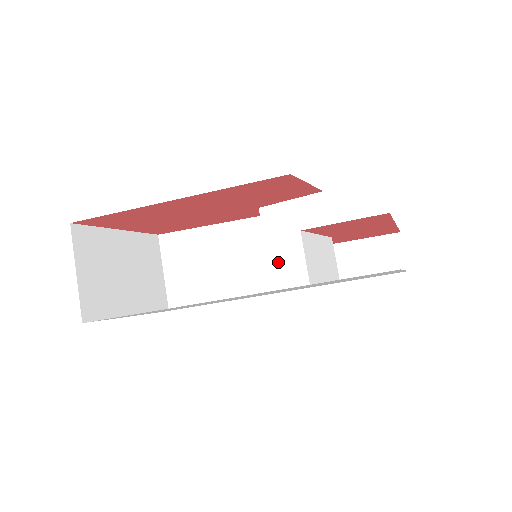
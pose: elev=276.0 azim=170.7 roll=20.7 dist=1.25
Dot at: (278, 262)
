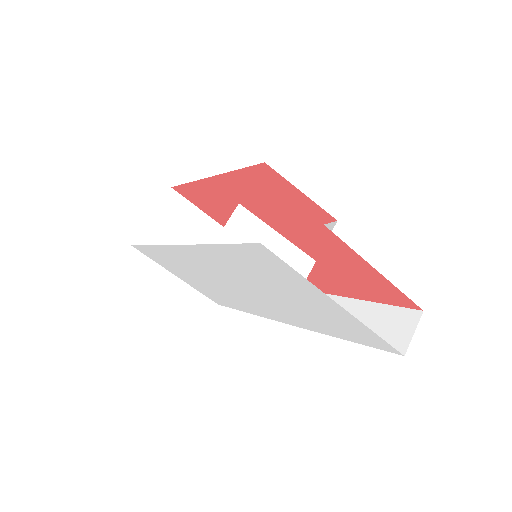
Dot at: occluded
